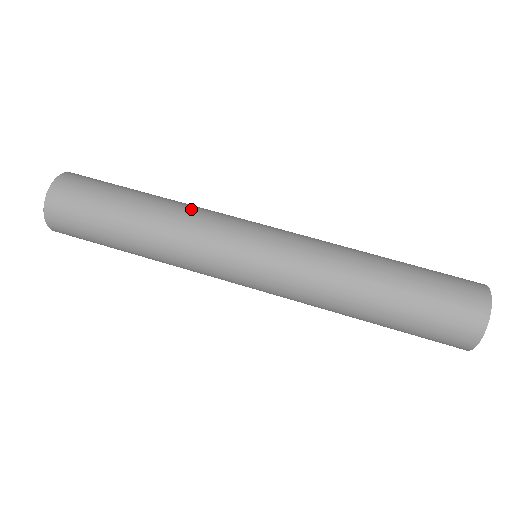
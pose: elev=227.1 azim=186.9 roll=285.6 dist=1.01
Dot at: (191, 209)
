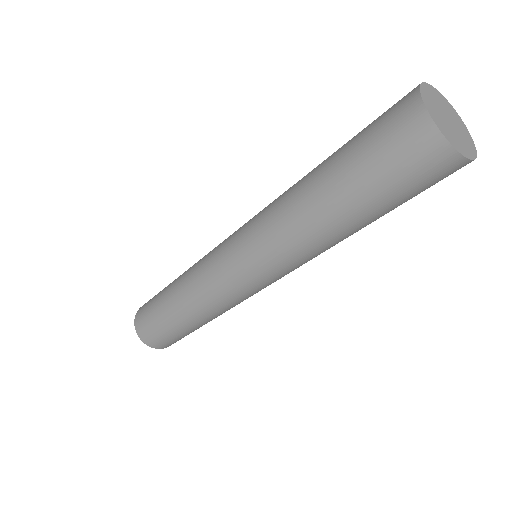
Dot at: (193, 268)
